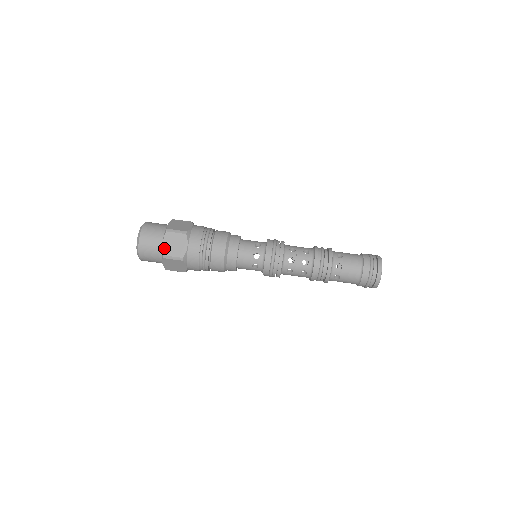
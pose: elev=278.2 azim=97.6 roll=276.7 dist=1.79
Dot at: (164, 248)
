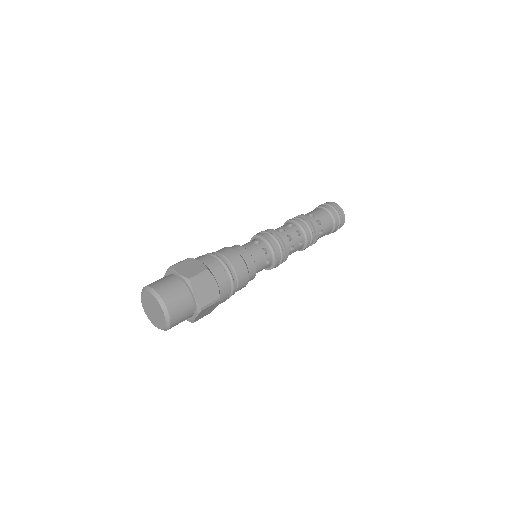
Dot at: (183, 275)
